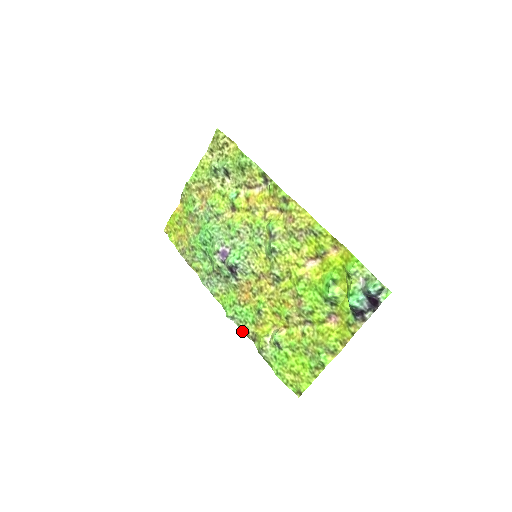
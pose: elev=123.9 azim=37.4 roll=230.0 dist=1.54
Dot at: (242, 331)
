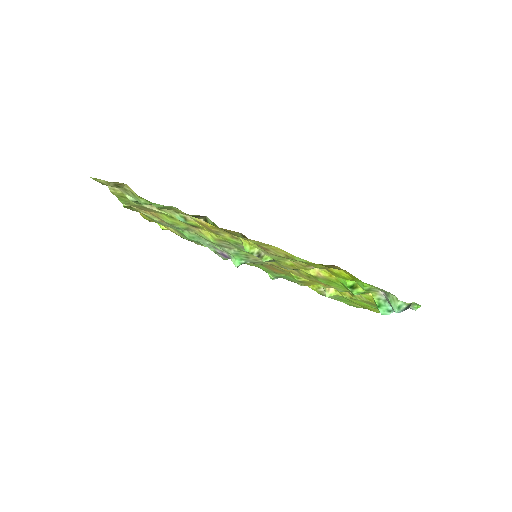
Dot at: occluded
